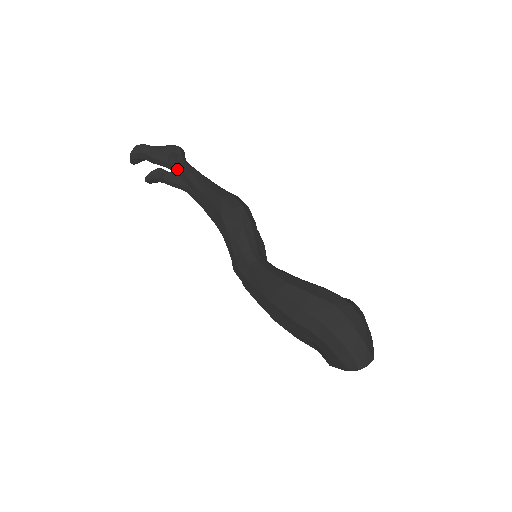
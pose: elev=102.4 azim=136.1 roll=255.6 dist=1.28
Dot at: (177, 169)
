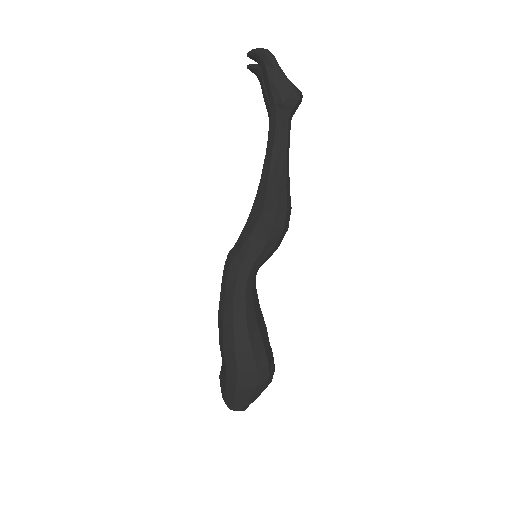
Dot at: (275, 120)
